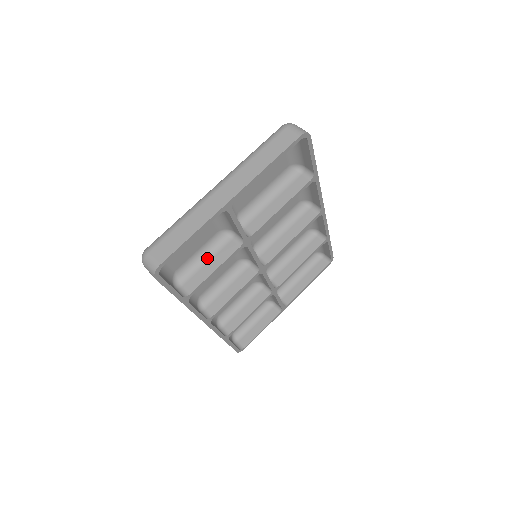
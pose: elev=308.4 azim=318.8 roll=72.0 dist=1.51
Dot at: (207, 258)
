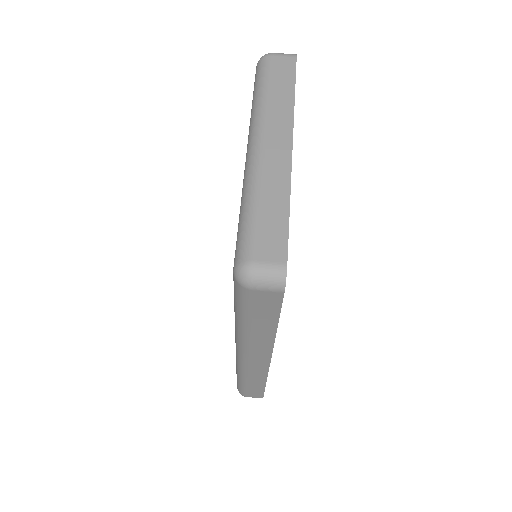
Dot at: occluded
